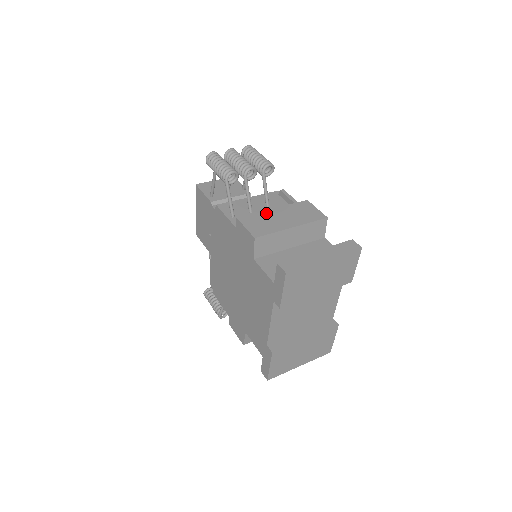
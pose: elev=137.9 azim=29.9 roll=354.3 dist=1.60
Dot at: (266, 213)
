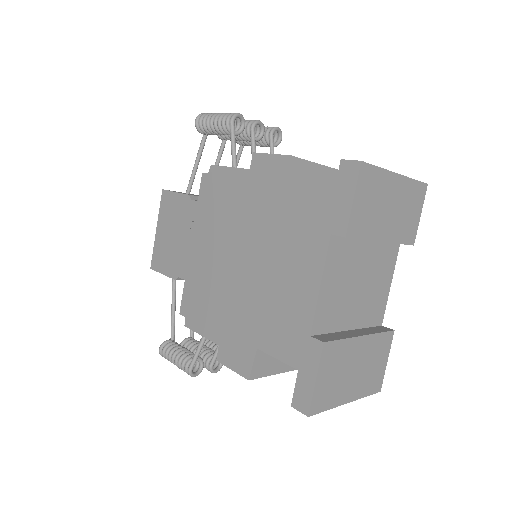
Dot at: occluded
